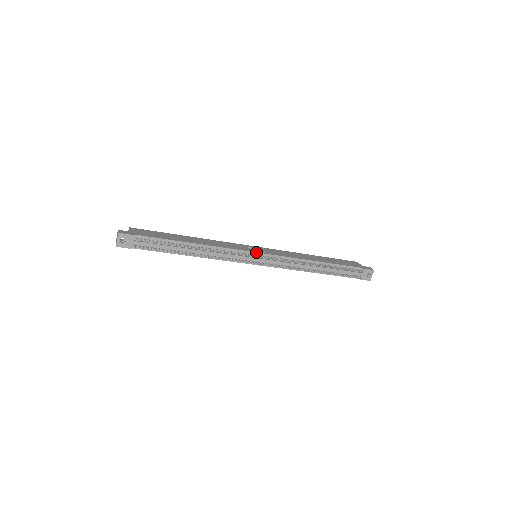
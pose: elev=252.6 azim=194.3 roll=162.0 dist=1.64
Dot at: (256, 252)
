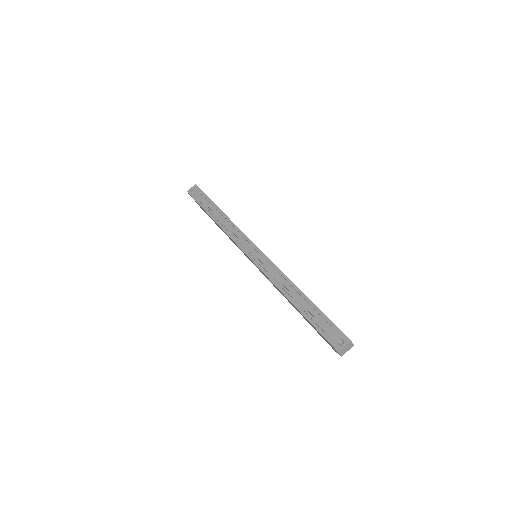
Dot at: occluded
